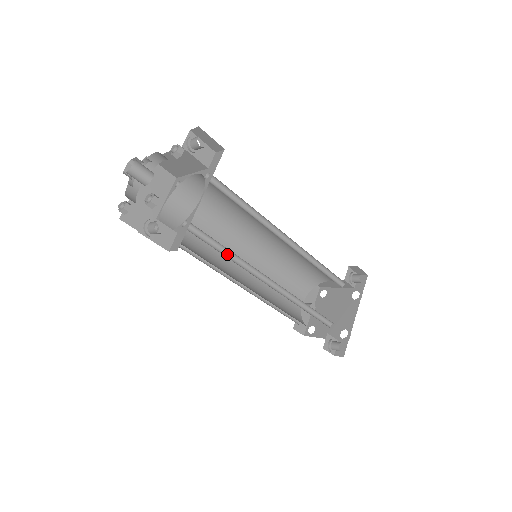
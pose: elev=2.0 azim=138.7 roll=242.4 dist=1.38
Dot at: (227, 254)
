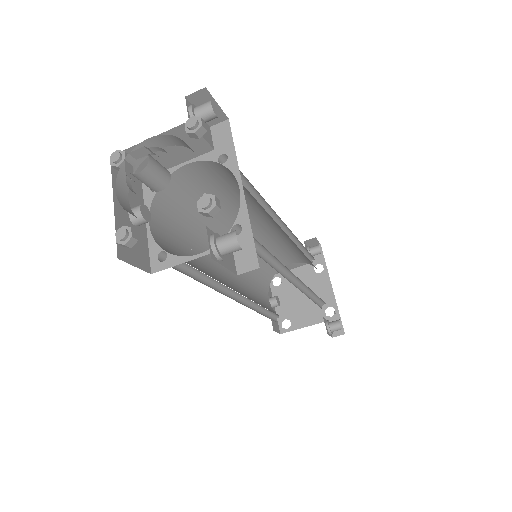
Dot at: (264, 259)
